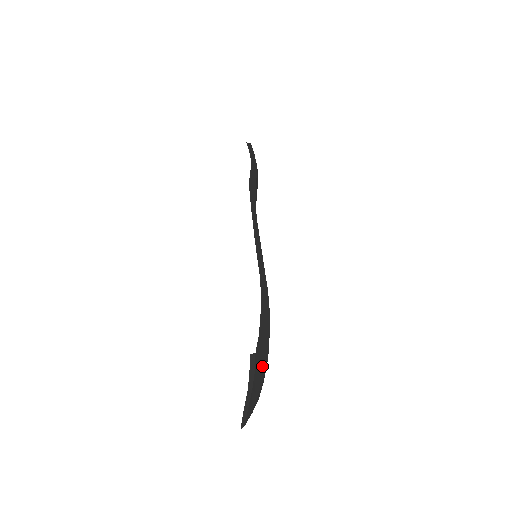
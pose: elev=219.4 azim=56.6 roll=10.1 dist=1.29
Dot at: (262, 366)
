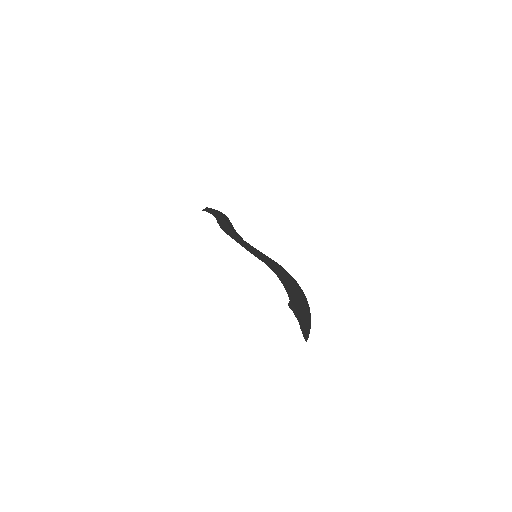
Dot at: (301, 303)
